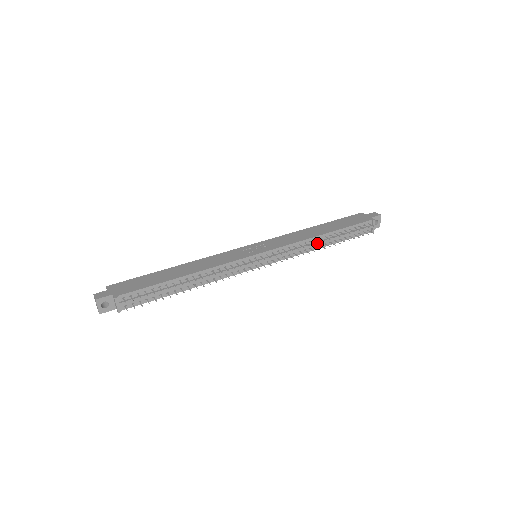
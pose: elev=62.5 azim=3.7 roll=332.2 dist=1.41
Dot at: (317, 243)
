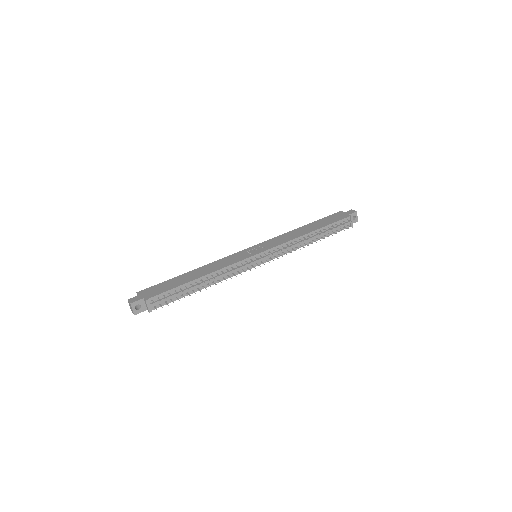
Dot at: (306, 240)
